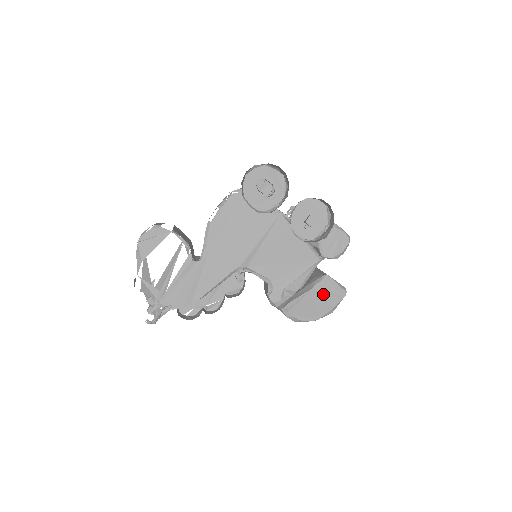
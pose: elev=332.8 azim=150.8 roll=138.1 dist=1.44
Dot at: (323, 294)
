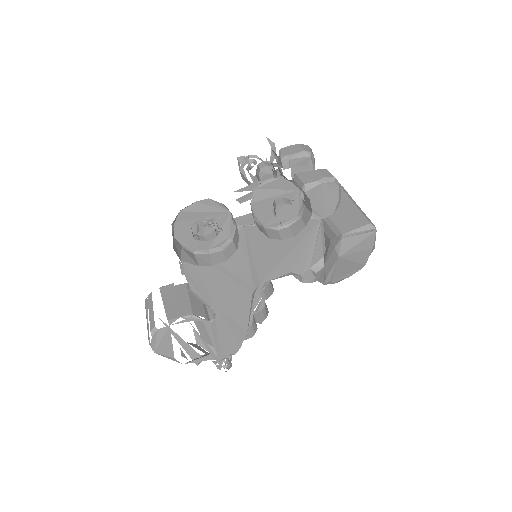
Dot at: (353, 251)
